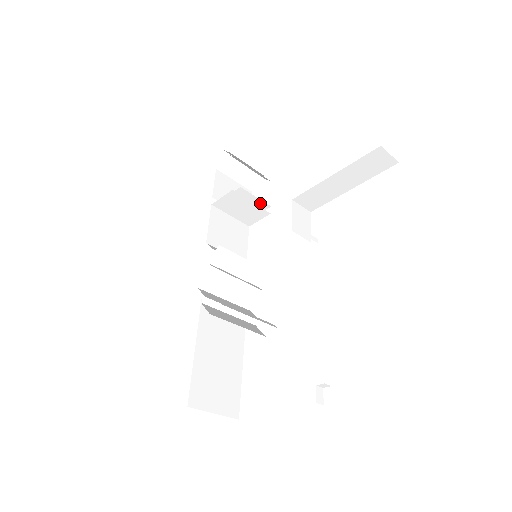
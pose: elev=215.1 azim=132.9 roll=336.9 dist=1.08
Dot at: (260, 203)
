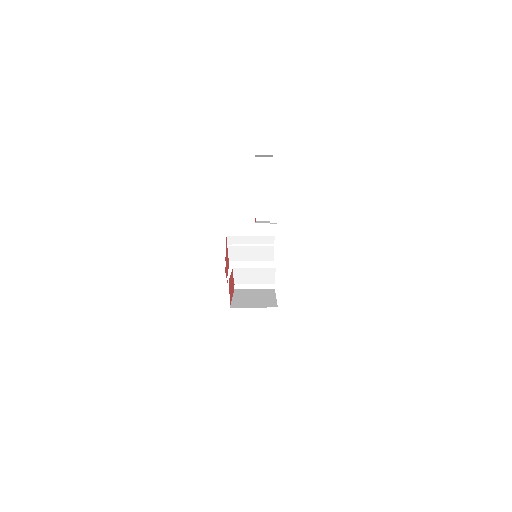
Dot at: occluded
